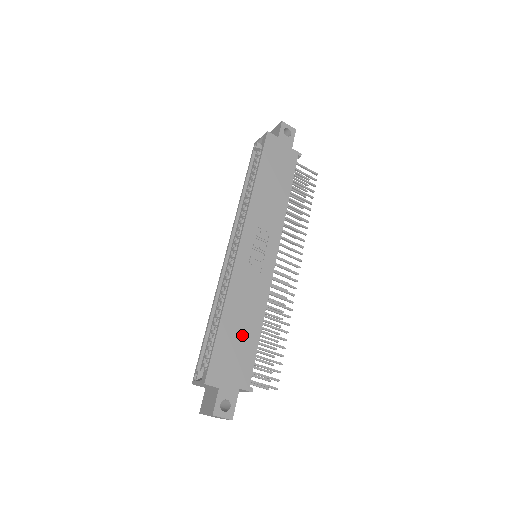
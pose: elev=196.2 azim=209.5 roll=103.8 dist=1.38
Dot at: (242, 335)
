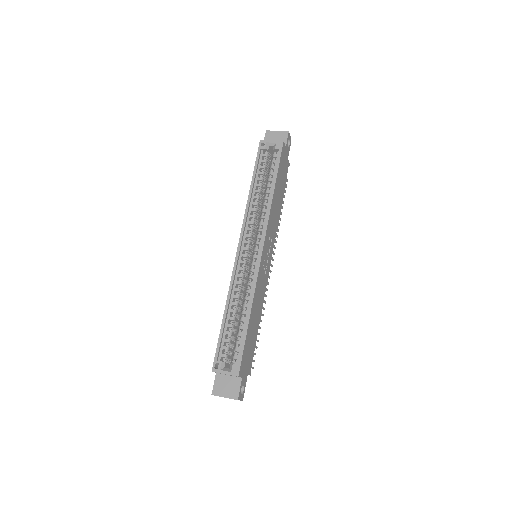
Dot at: (254, 331)
